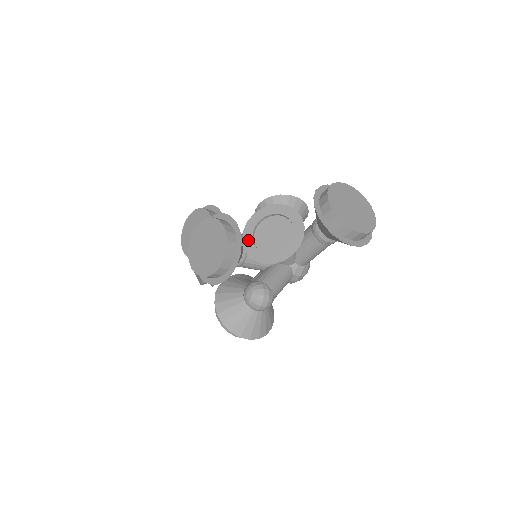
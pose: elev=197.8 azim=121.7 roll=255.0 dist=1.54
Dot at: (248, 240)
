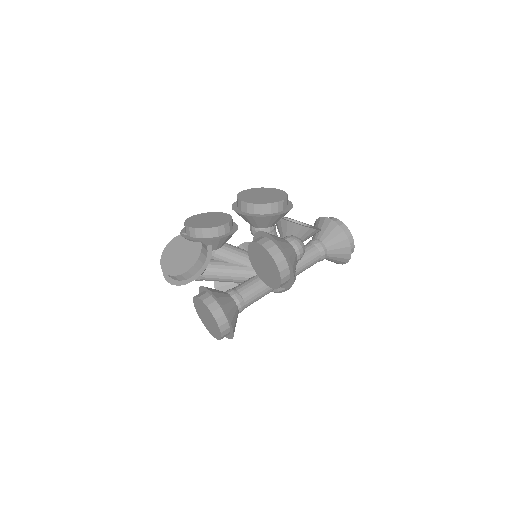
Dot at: occluded
